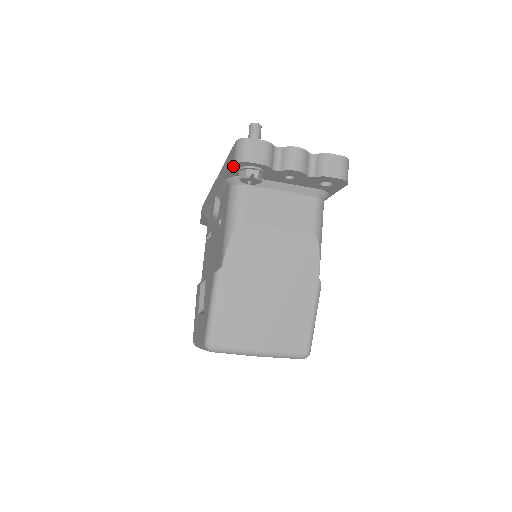
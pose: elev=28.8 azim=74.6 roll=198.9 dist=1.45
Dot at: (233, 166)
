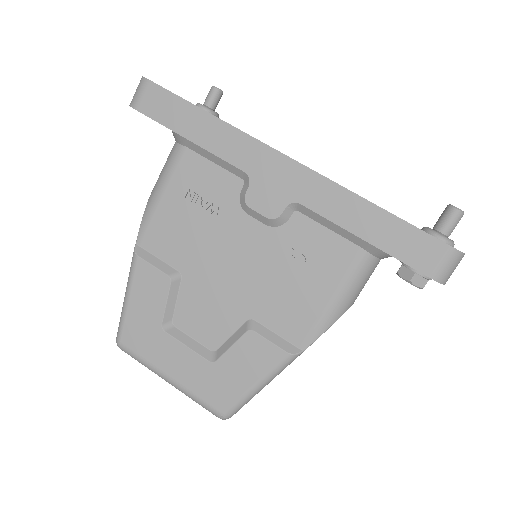
Dot at: (424, 274)
